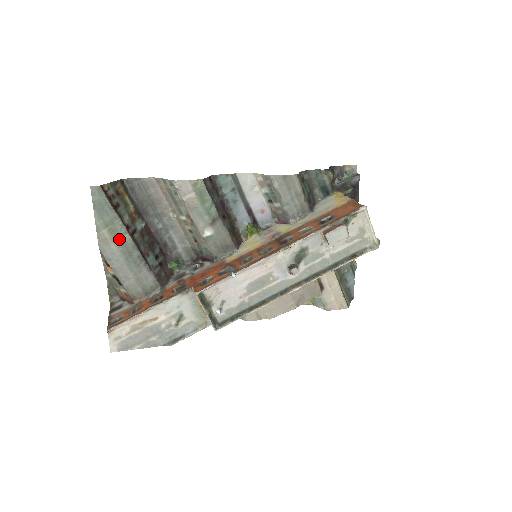
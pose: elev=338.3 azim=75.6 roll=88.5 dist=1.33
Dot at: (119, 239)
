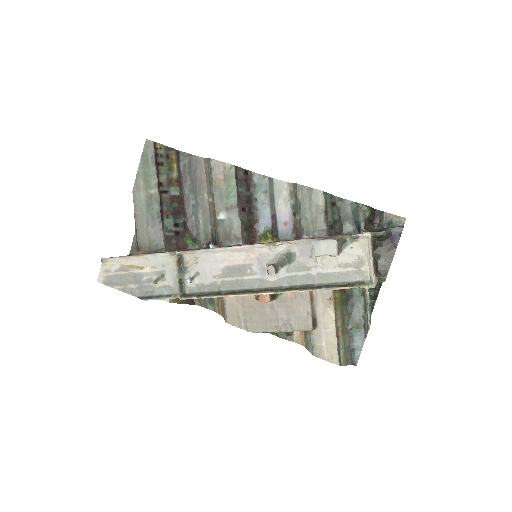
Dot at: (149, 191)
